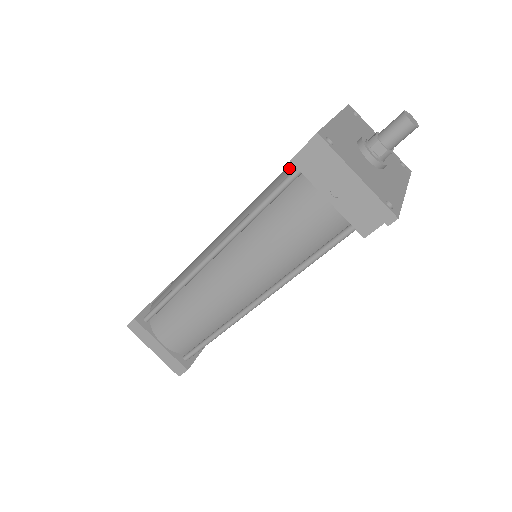
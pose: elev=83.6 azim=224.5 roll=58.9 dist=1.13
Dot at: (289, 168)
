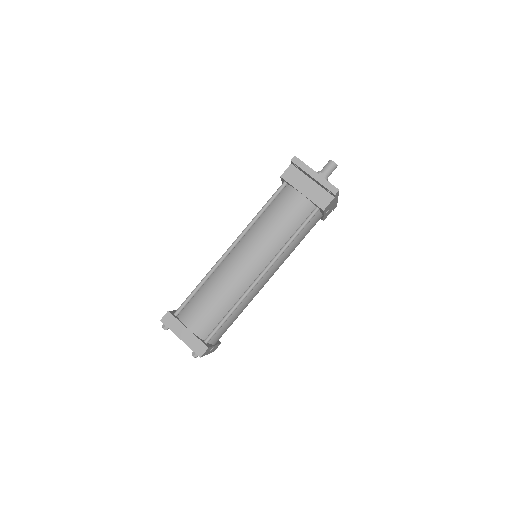
Dot at: occluded
